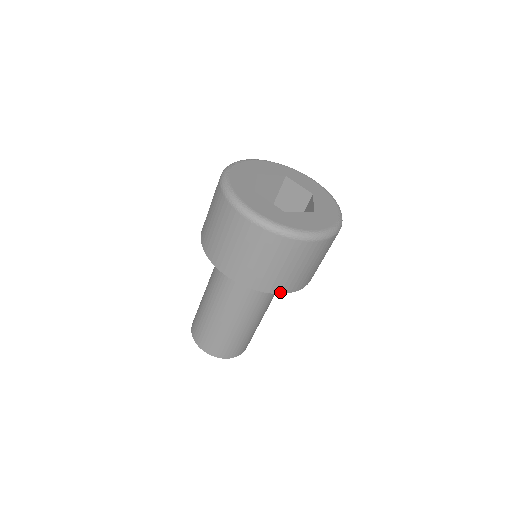
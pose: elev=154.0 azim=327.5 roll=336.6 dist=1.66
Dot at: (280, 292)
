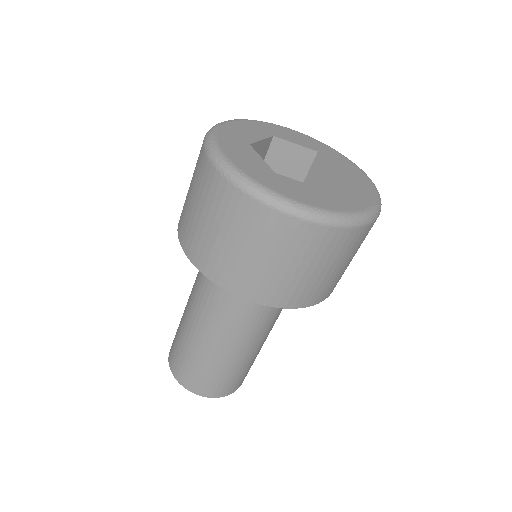
Dot at: (251, 298)
